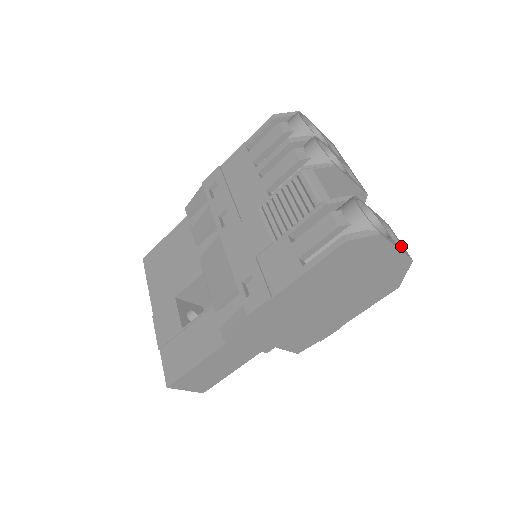
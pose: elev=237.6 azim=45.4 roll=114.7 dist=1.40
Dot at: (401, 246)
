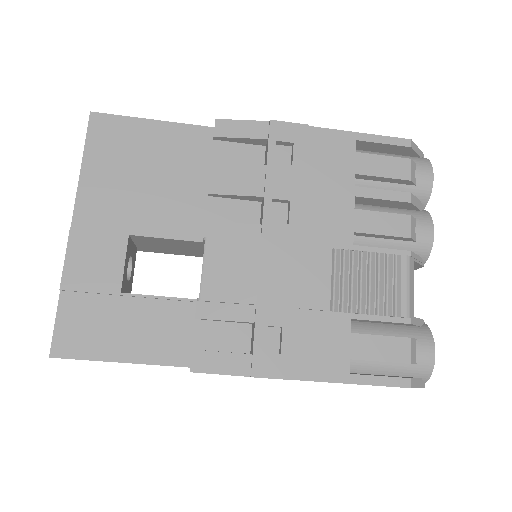
Dot at: occluded
